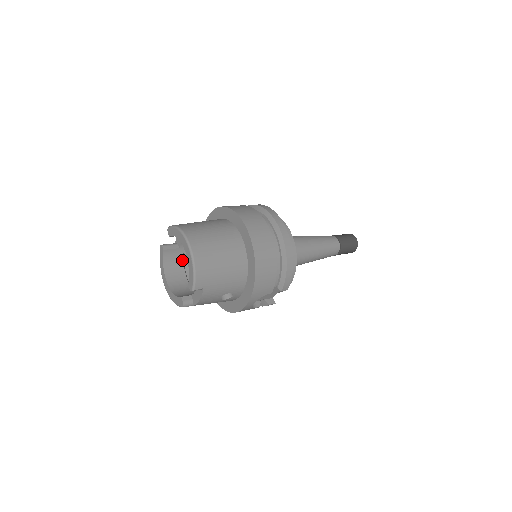
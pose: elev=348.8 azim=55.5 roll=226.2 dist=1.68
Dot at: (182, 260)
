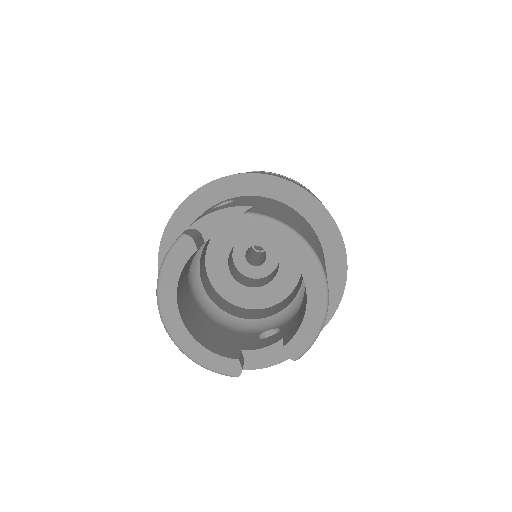
Dot at: (190, 263)
